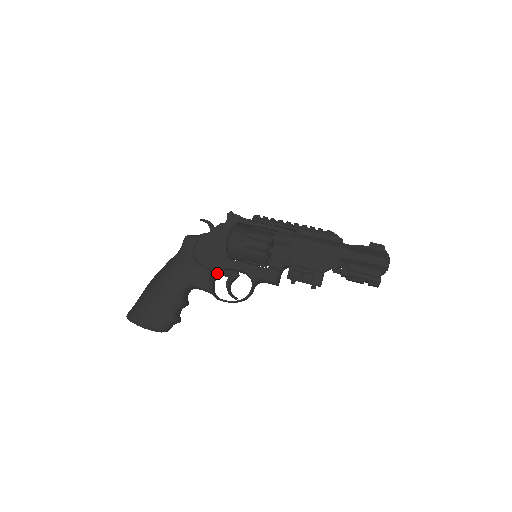
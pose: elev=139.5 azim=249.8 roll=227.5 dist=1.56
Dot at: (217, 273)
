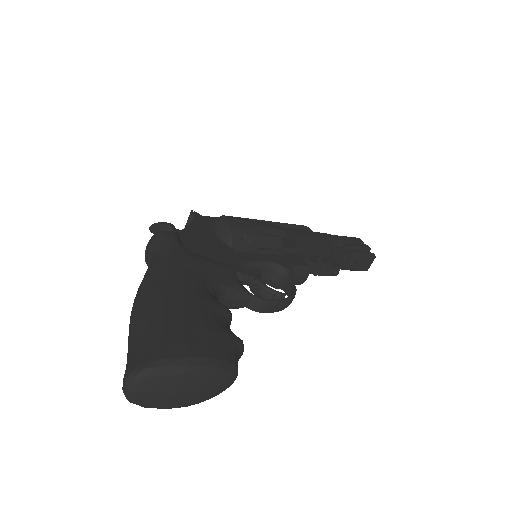
Dot at: occluded
